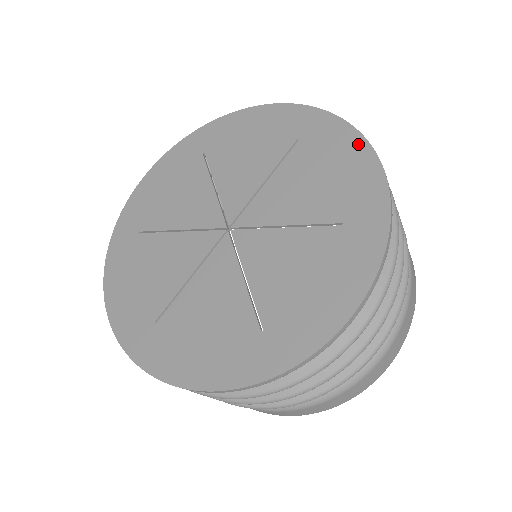
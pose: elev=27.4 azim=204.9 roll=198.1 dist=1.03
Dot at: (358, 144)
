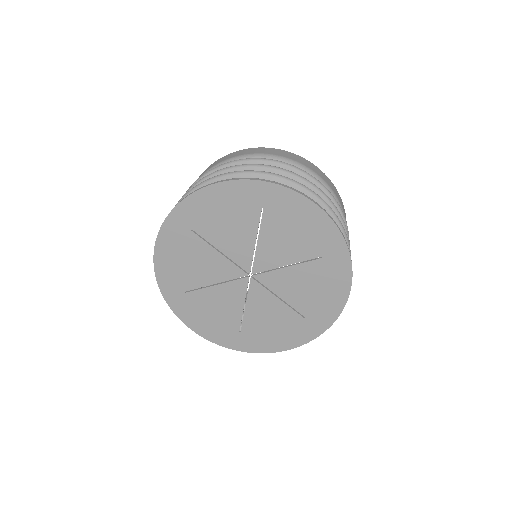
Dot at: (308, 206)
